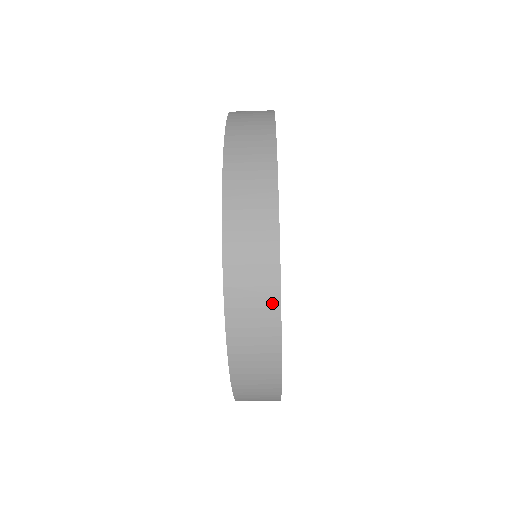
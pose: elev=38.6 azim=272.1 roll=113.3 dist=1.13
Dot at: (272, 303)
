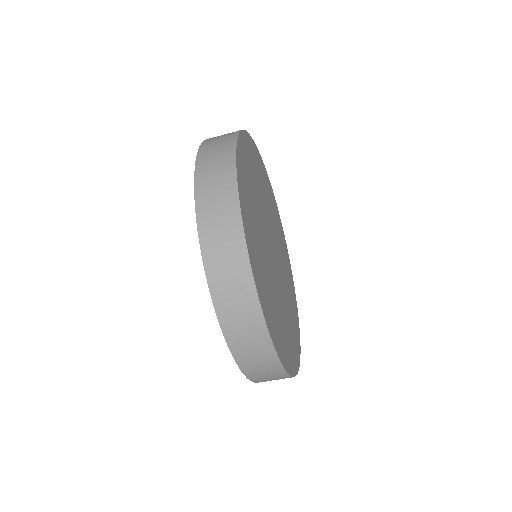
Dot at: (281, 374)
